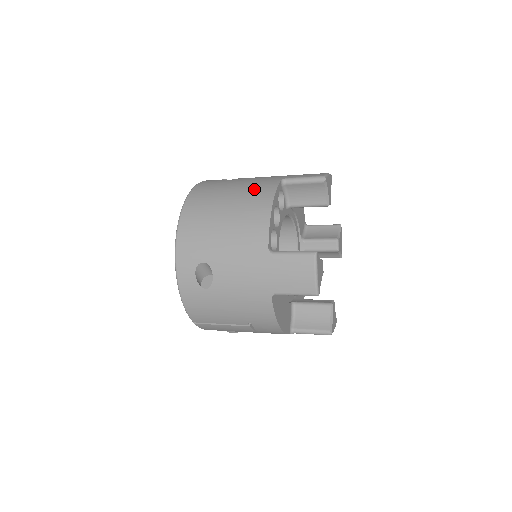
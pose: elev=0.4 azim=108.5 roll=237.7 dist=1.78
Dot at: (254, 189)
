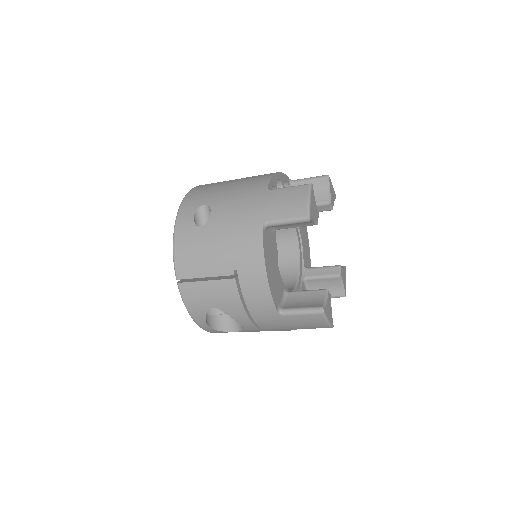
Dot at: occluded
